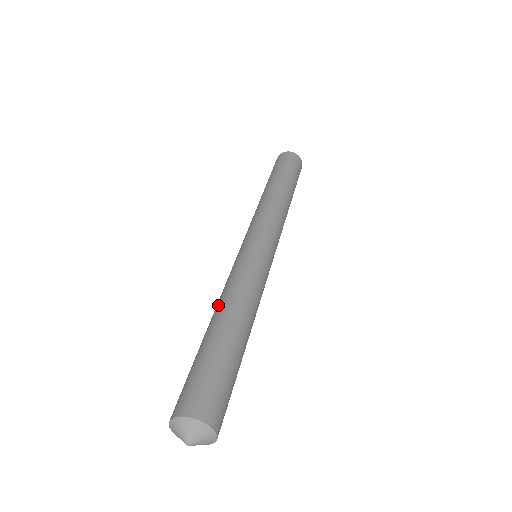
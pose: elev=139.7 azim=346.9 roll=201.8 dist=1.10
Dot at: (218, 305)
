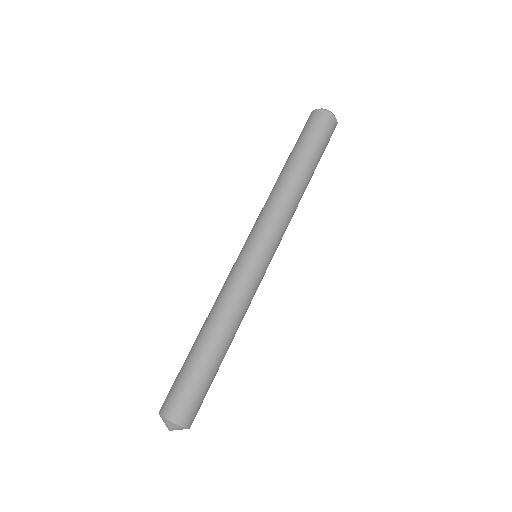
Dot at: (208, 316)
